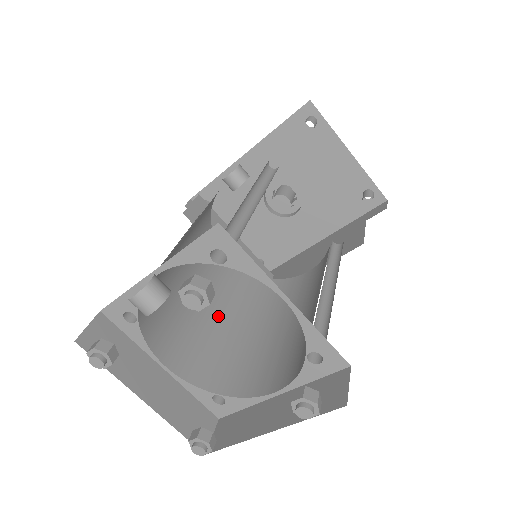
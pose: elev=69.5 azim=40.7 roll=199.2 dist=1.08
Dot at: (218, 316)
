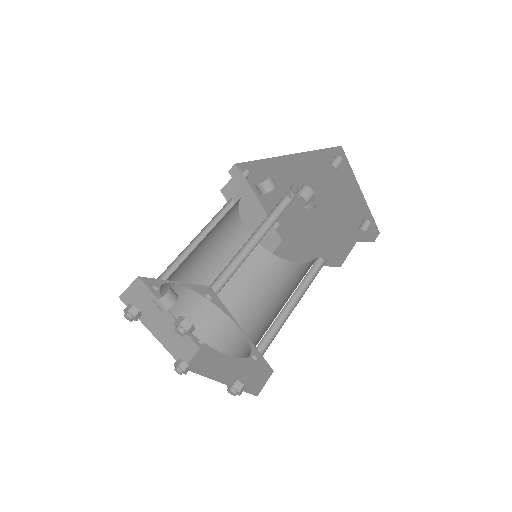
Dot at: occluded
